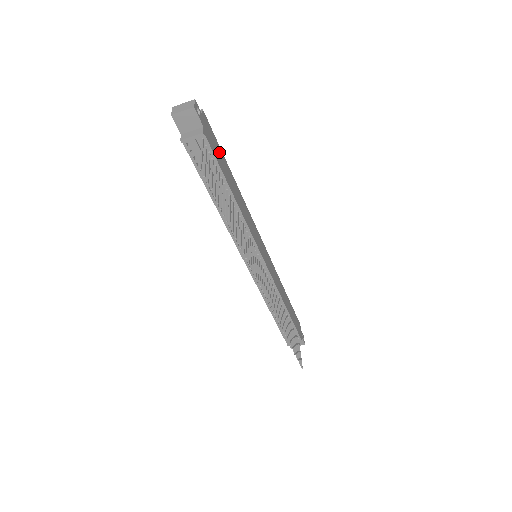
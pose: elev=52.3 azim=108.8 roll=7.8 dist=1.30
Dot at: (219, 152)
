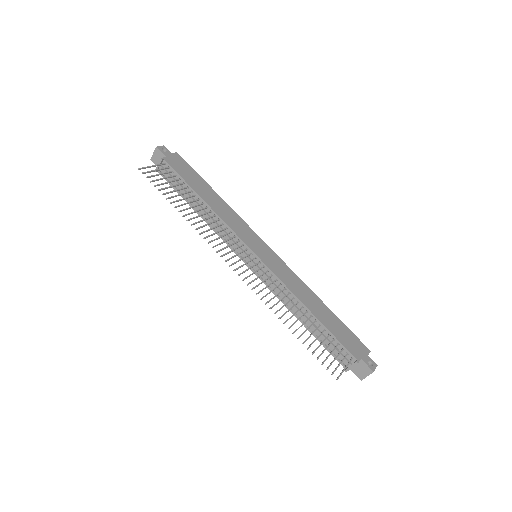
Dot at: (192, 174)
